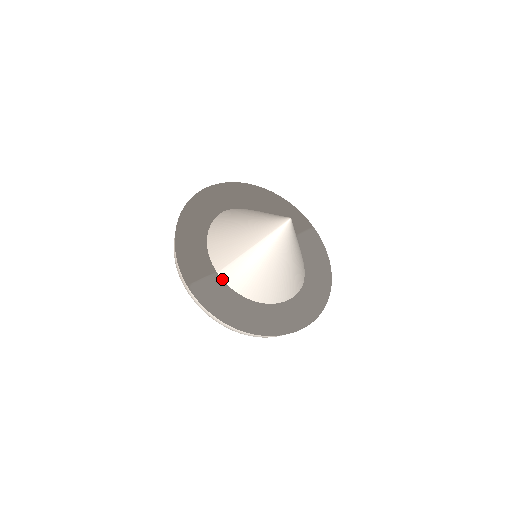
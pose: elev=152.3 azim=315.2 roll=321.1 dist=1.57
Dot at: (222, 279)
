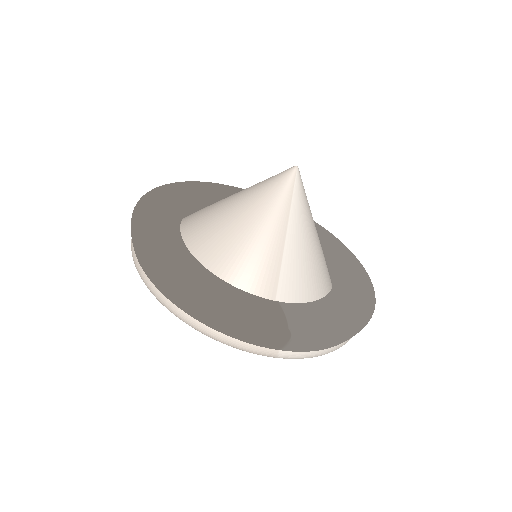
Dot at: occluded
